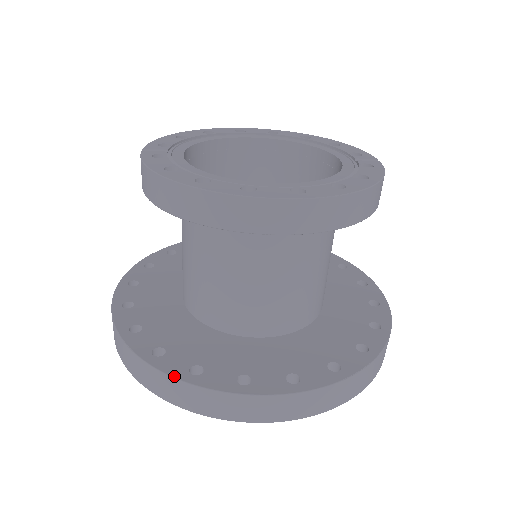
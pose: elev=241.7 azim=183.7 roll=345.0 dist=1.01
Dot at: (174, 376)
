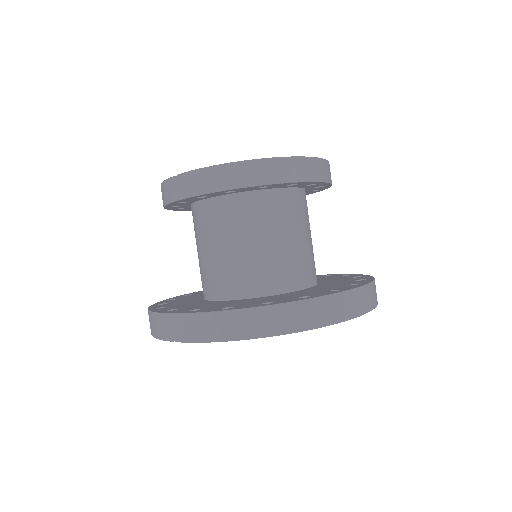
Dot at: (299, 300)
